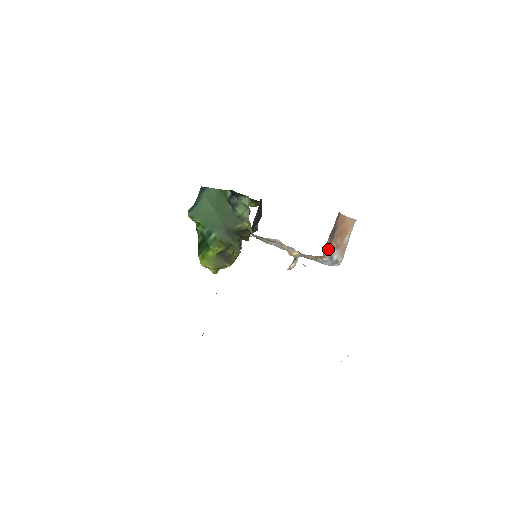
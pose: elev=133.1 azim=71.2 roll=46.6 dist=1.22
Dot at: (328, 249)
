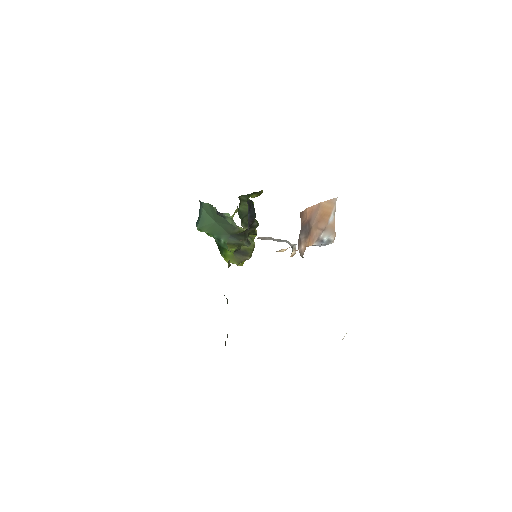
Dot at: (310, 239)
